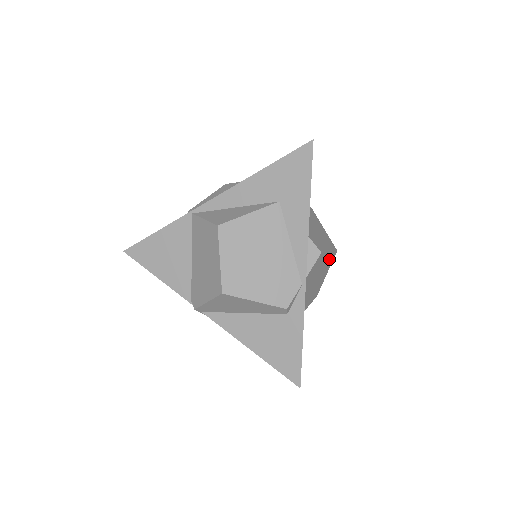
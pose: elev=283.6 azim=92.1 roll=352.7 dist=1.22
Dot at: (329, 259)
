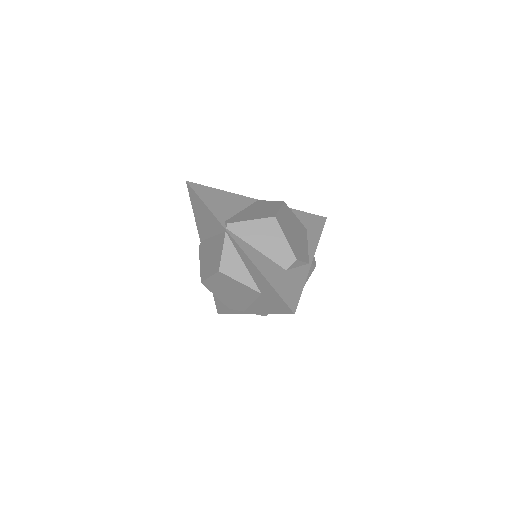
Dot at: occluded
